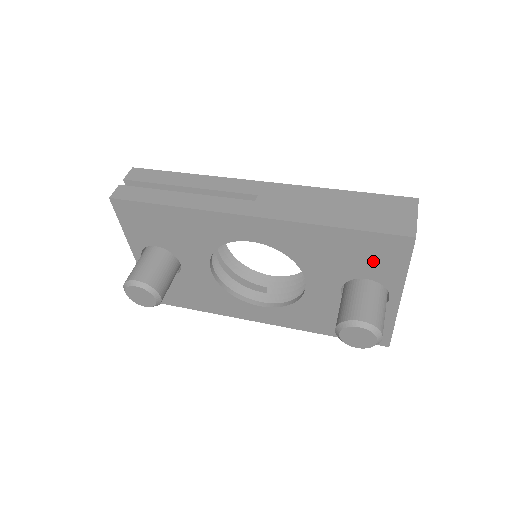
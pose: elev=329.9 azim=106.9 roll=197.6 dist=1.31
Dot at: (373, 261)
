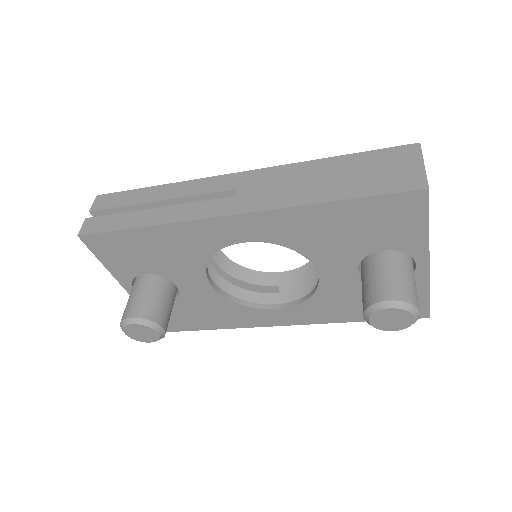
Dot at: (386, 228)
